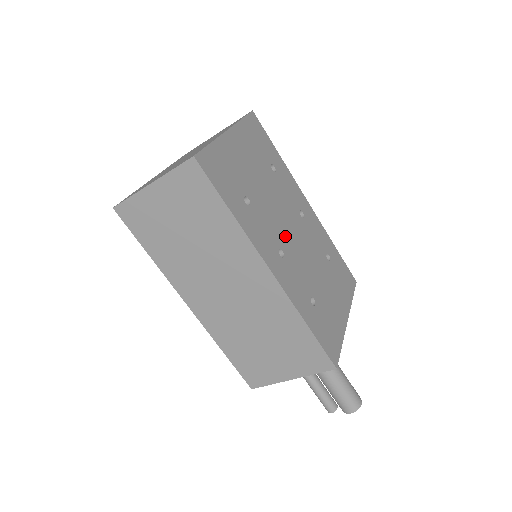
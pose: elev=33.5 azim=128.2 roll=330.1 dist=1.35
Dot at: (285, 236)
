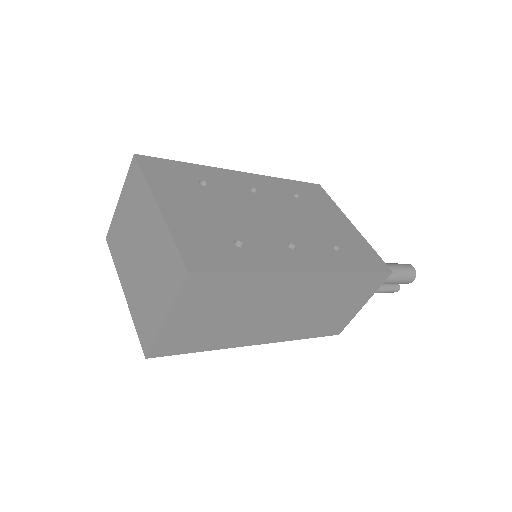
Dot at: (275, 228)
